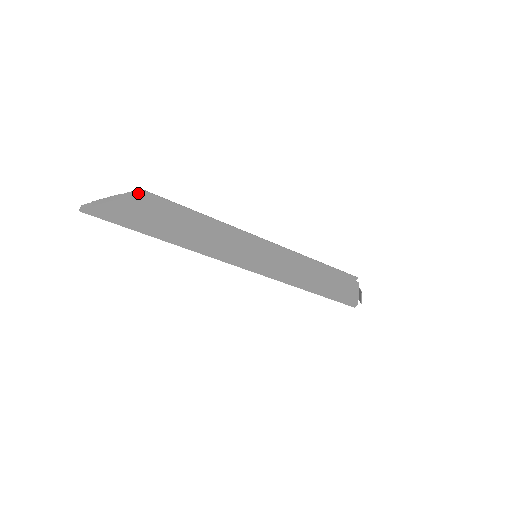
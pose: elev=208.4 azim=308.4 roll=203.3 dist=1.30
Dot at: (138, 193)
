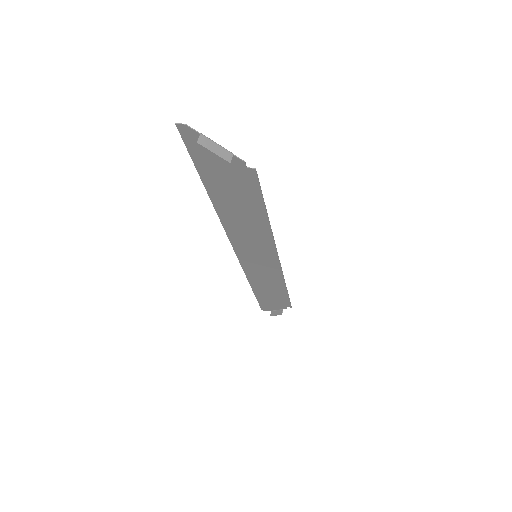
Dot at: (248, 167)
